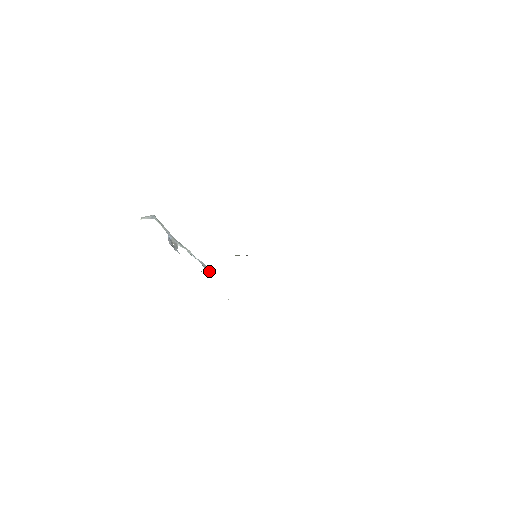
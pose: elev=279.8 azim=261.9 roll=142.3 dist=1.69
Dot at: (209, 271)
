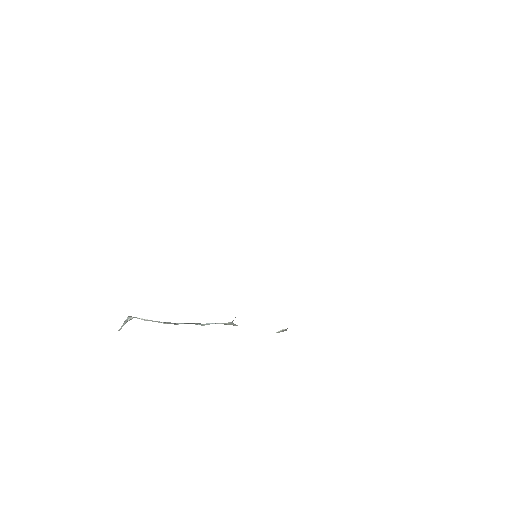
Dot at: (232, 321)
